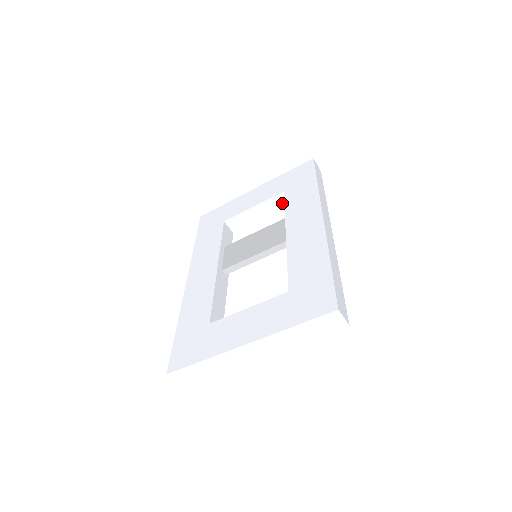
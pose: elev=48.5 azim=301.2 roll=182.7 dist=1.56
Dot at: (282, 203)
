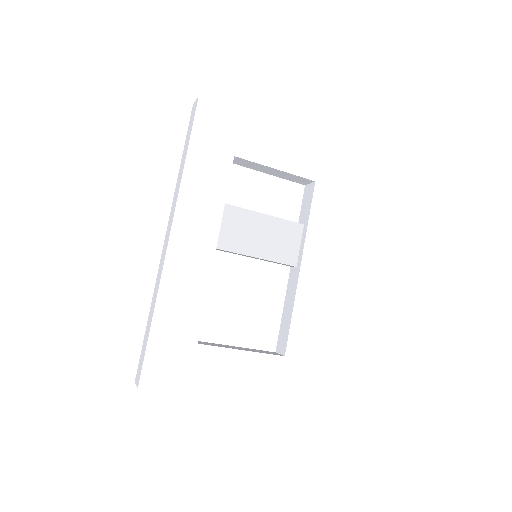
Dot at: (300, 181)
